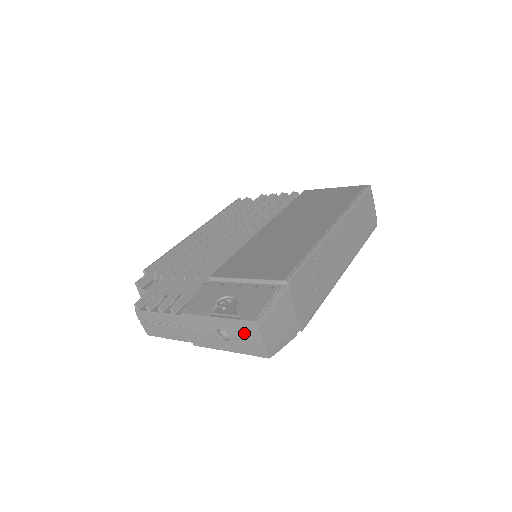
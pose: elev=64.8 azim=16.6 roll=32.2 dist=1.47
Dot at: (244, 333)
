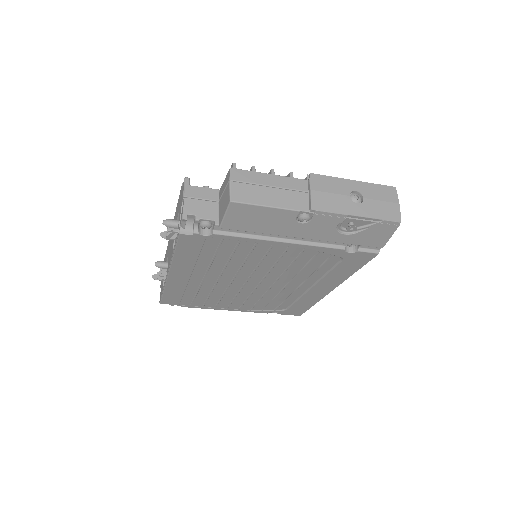
Dot at: (382, 195)
